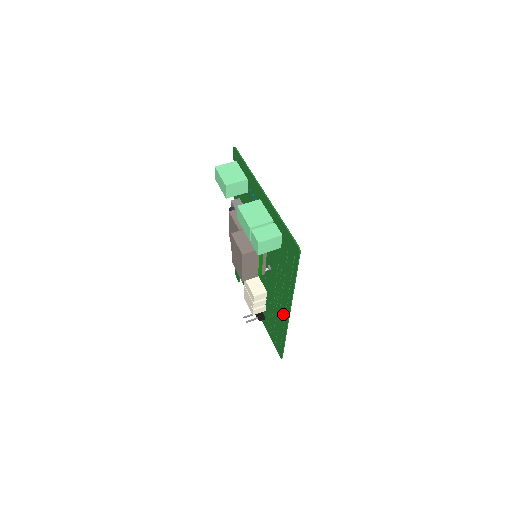
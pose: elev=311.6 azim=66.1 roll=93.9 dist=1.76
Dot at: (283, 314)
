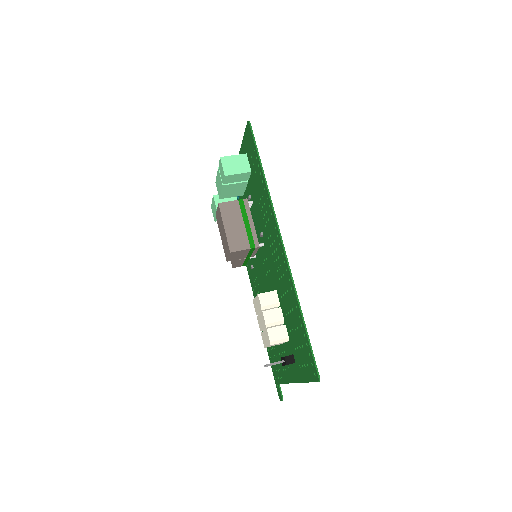
Dot at: (283, 263)
